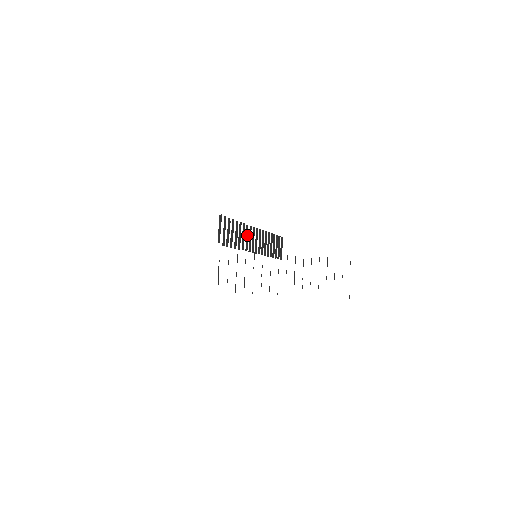
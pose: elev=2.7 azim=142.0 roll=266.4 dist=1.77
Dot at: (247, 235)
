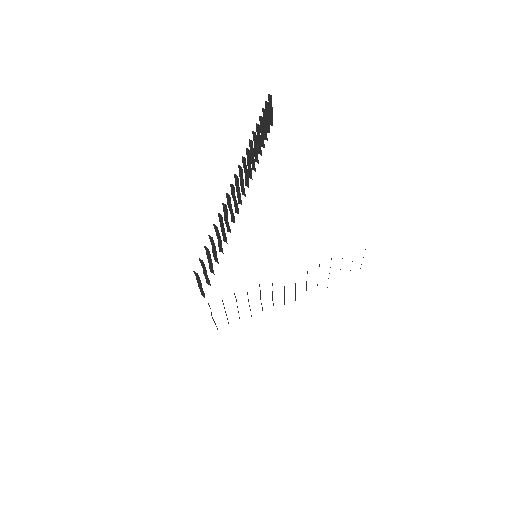
Dot at: (231, 208)
